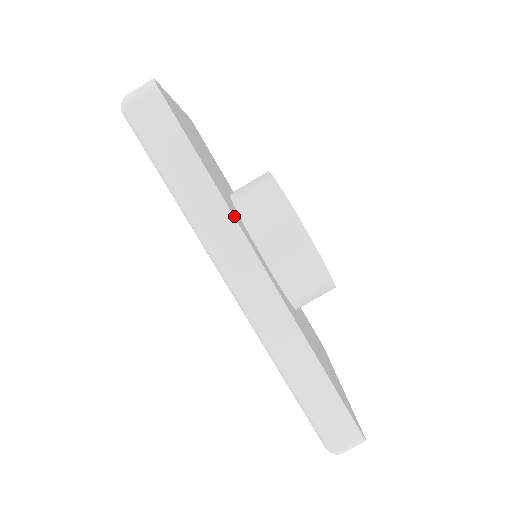
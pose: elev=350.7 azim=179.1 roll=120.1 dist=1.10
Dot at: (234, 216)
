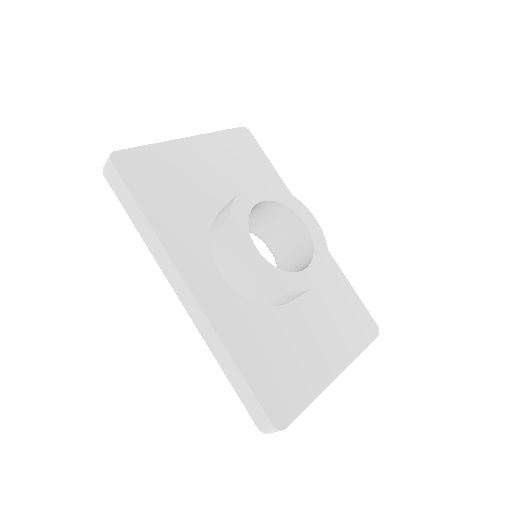
Dot at: (165, 245)
